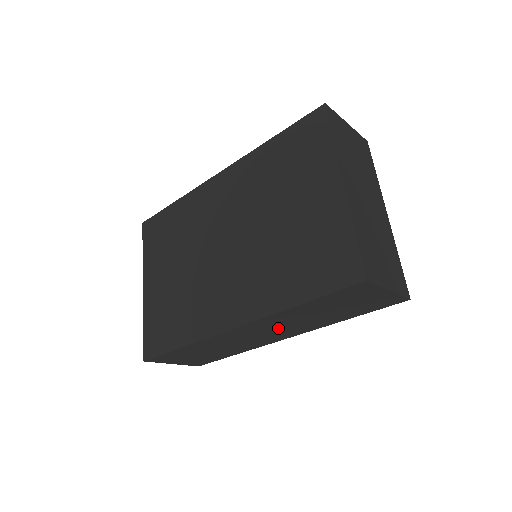
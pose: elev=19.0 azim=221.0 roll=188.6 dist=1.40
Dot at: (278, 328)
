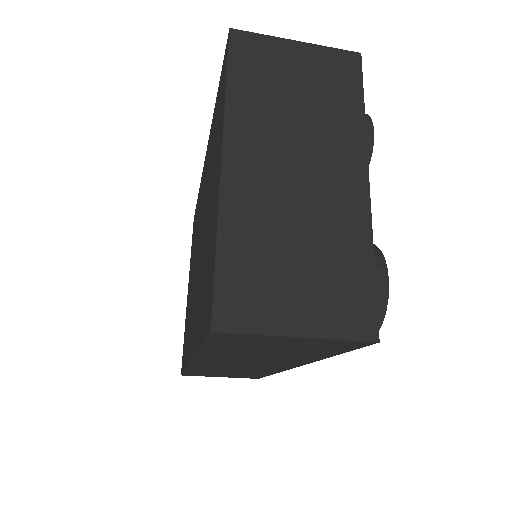
Dot at: (249, 362)
